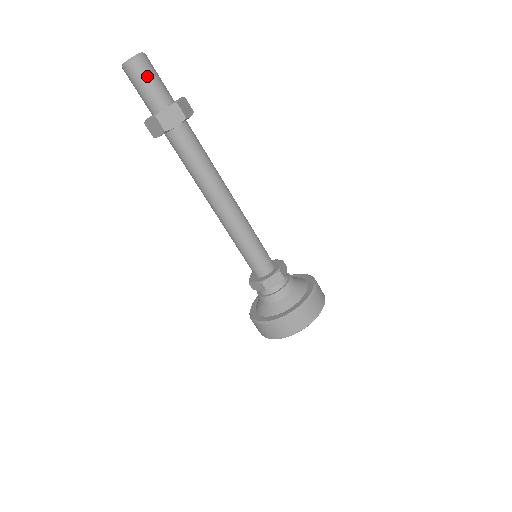
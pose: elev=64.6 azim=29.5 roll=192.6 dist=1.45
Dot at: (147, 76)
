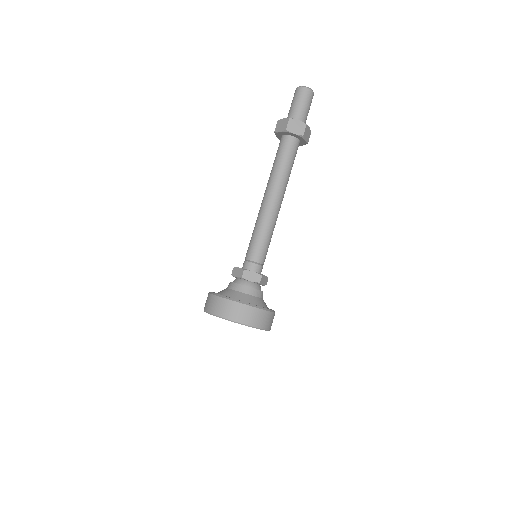
Dot at: occluded
